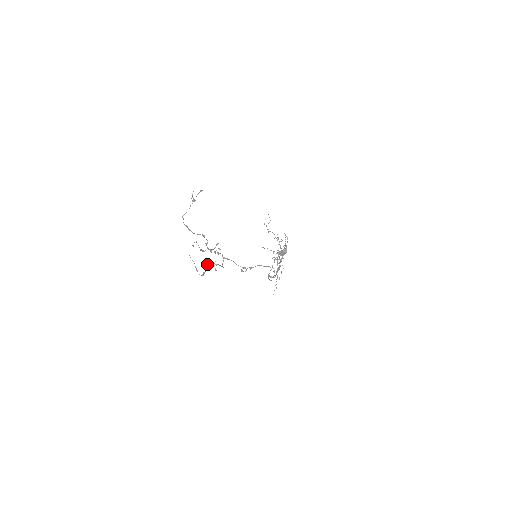
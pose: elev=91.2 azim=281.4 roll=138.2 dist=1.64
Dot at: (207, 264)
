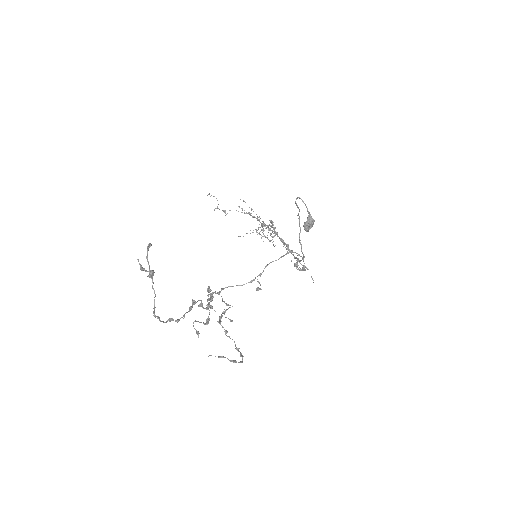
Dot at: occluded
